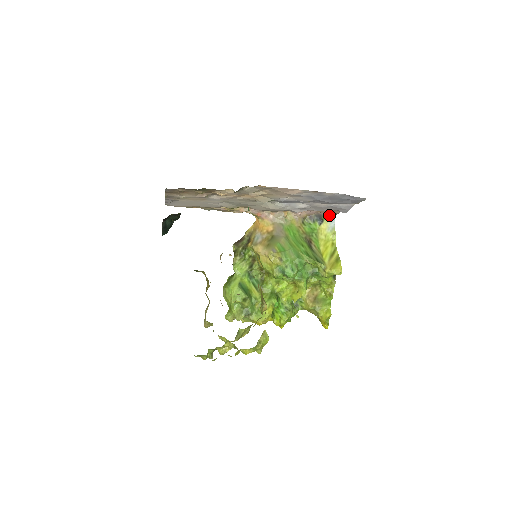
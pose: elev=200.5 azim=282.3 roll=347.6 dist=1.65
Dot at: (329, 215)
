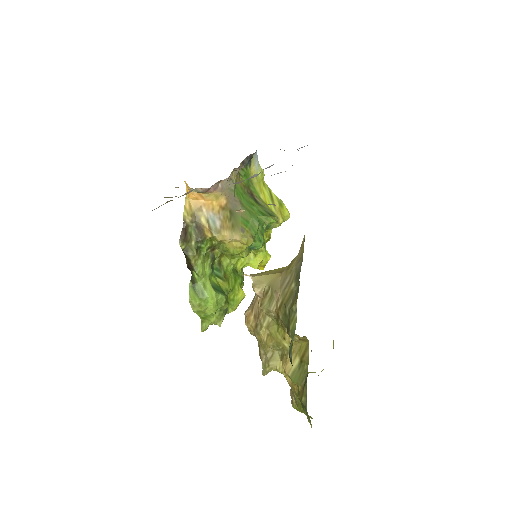
Dot at: occluded
